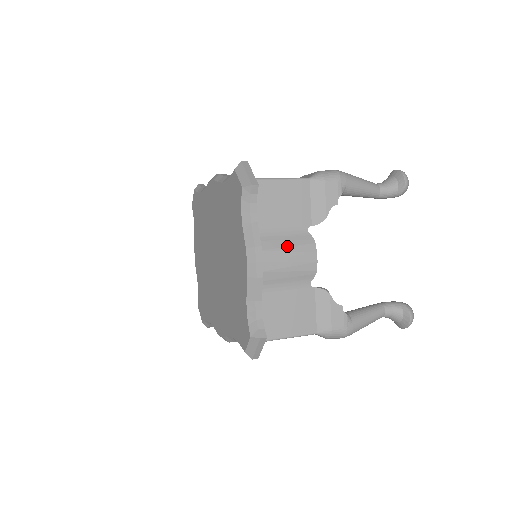
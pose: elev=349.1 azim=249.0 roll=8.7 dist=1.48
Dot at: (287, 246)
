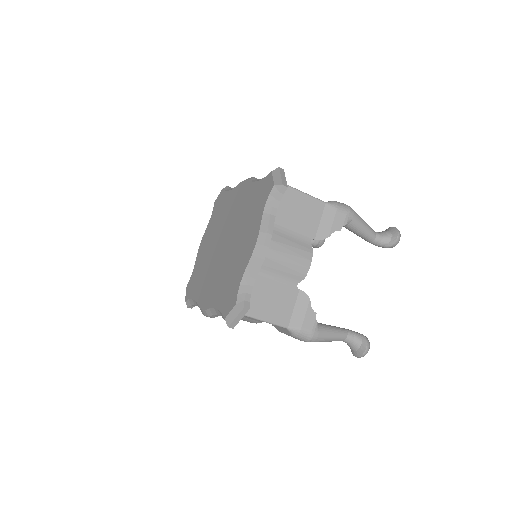
Dot at: (291, 245)
